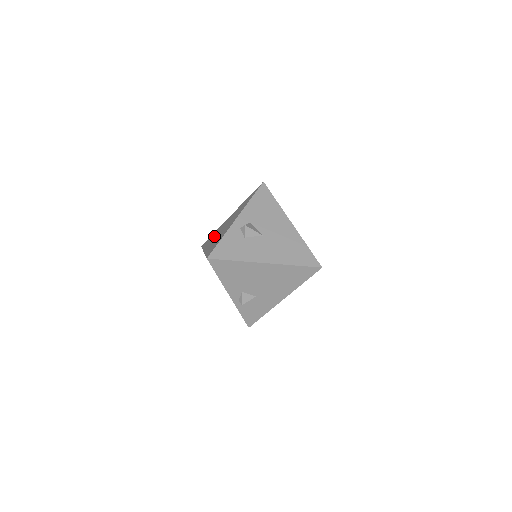
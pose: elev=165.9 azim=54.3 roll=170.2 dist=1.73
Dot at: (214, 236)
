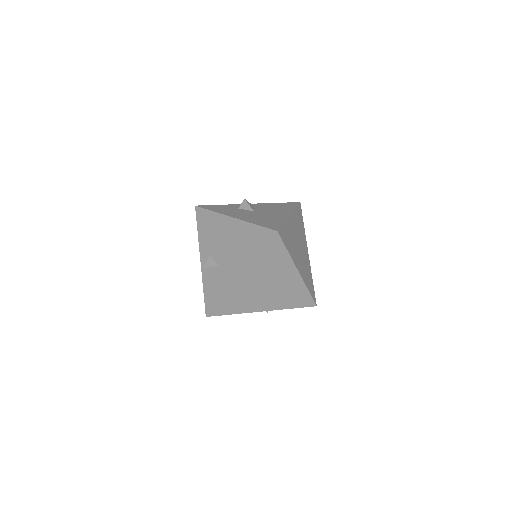
Dot at: occluded
